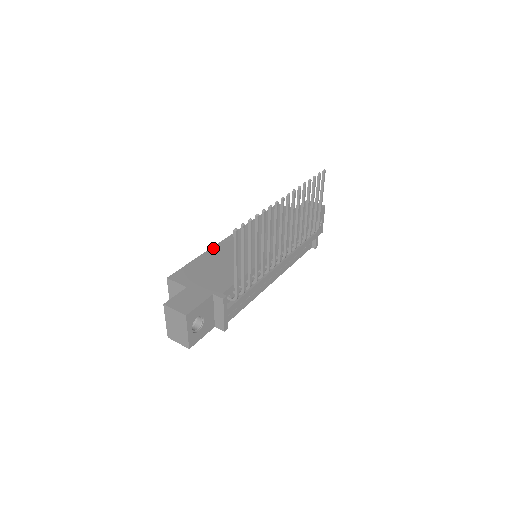
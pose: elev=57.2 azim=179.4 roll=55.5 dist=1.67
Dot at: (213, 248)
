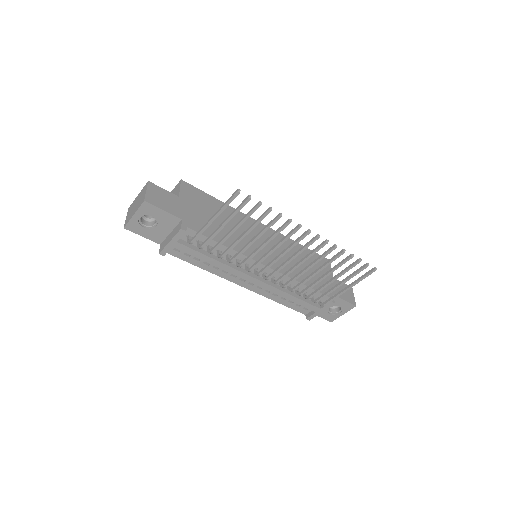
Dot at: (239, 212)
